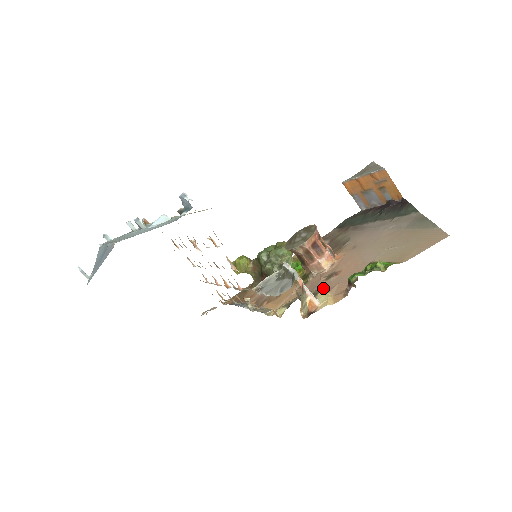
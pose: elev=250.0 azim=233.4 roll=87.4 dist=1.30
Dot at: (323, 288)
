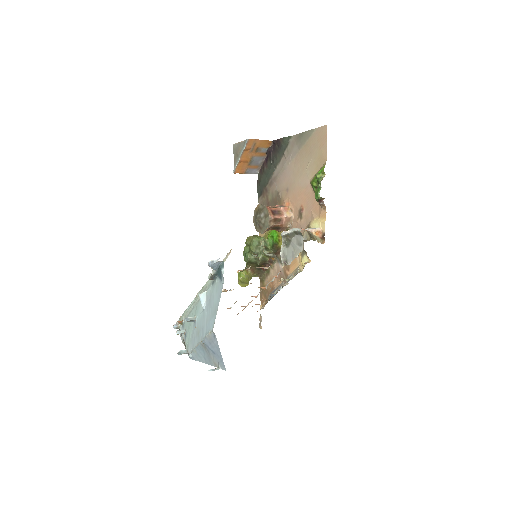
Dot at: (307, 223)
